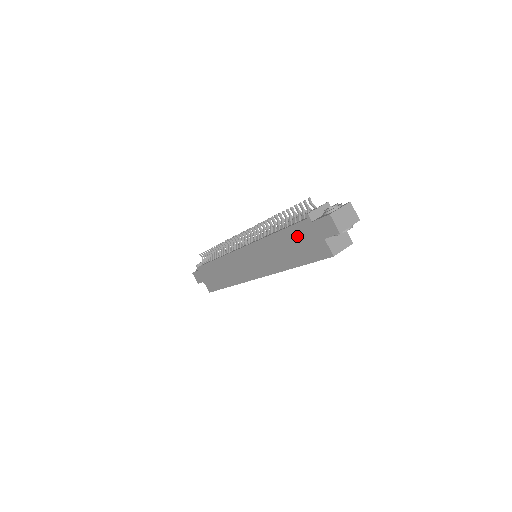
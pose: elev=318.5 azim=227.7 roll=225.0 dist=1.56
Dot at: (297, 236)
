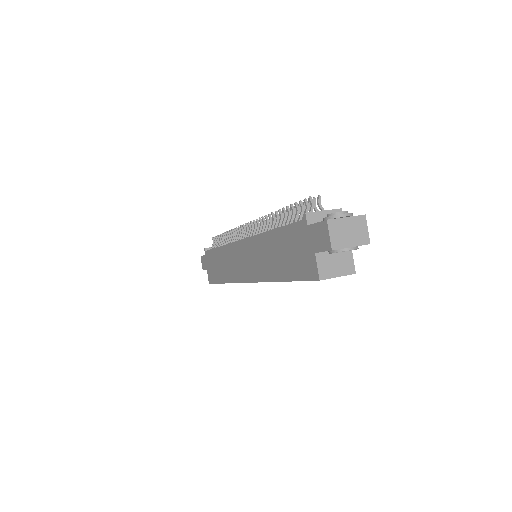
Dot at: (290, 240)
